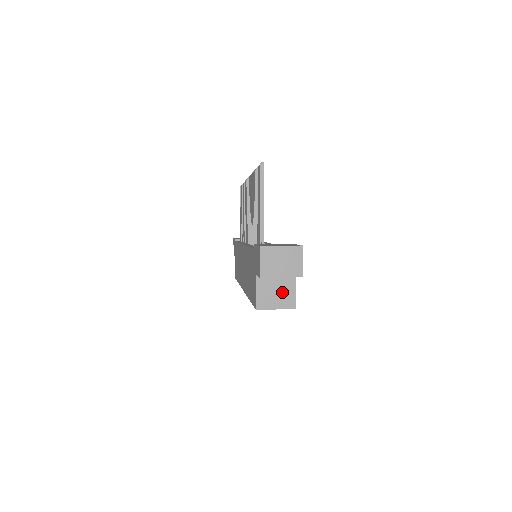
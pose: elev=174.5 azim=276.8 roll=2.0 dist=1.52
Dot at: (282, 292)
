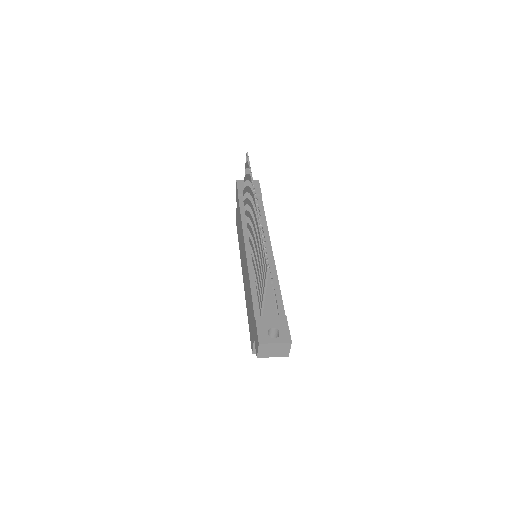
Dot at: occluded
